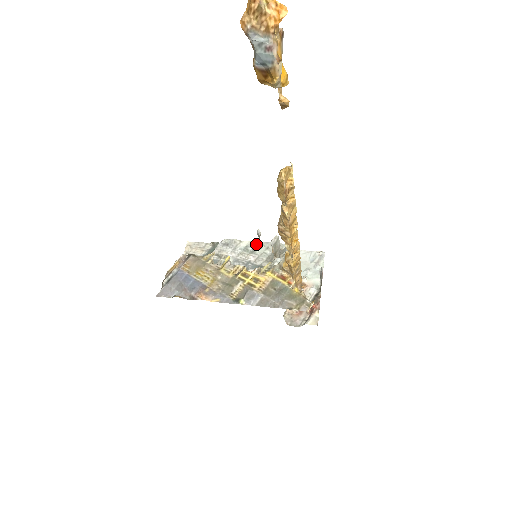
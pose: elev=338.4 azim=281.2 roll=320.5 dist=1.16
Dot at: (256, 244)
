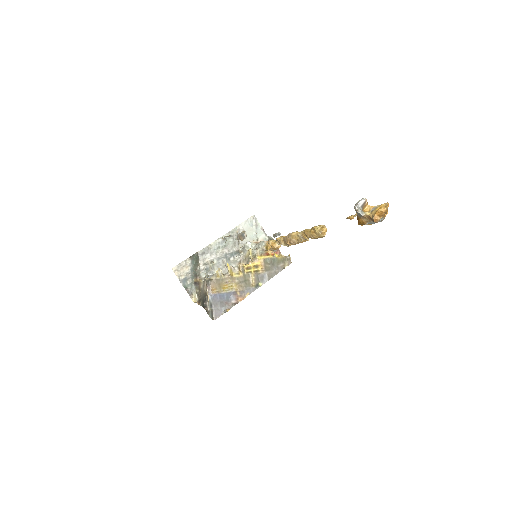
Dot at: (221, 240)
